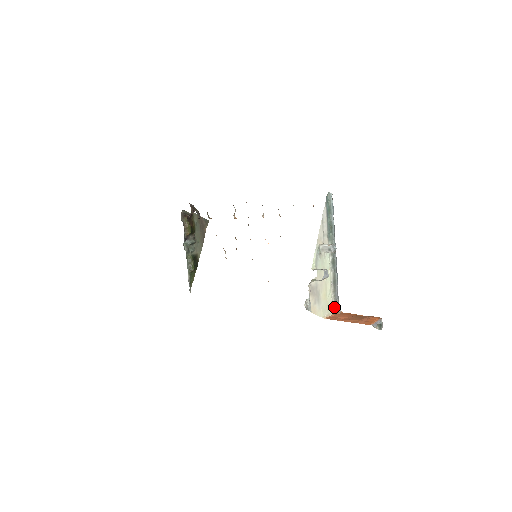
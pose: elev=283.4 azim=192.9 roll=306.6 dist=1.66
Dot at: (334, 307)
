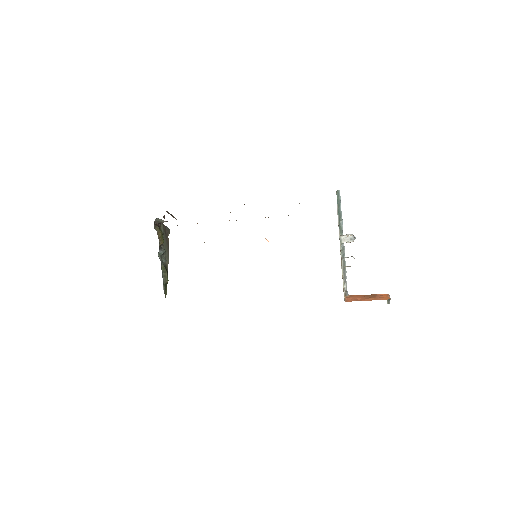
Dot at: occluded
